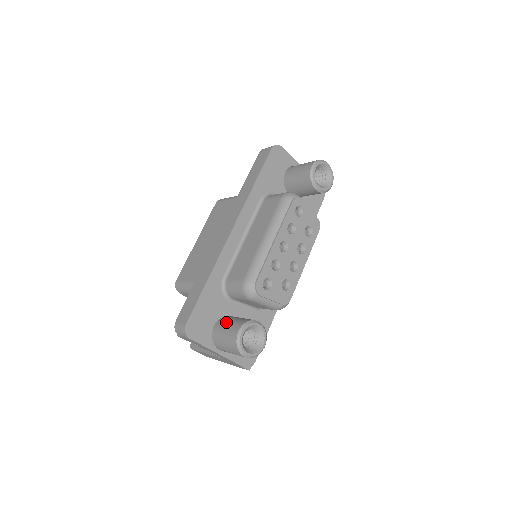
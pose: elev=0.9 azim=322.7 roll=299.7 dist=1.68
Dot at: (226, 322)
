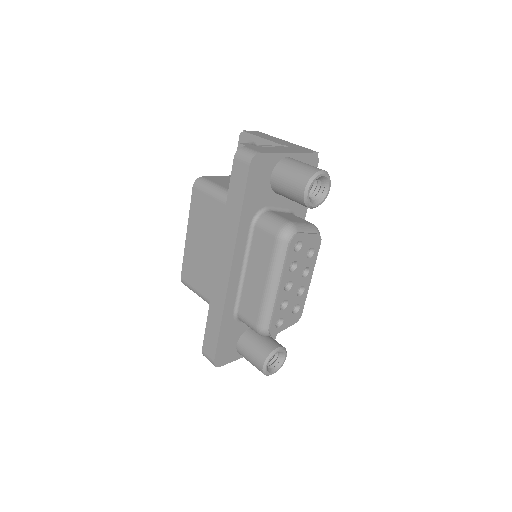
Dot at: (248, 347)
